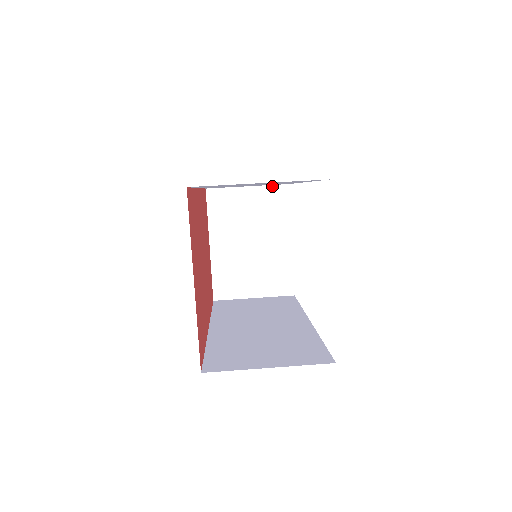
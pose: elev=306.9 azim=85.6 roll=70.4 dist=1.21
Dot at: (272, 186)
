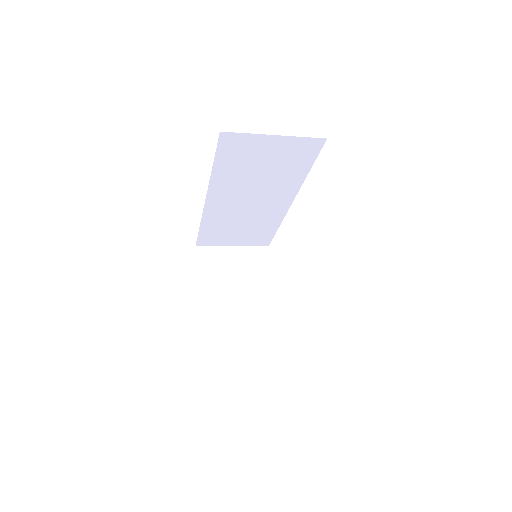
Dot at: (254, 247)
